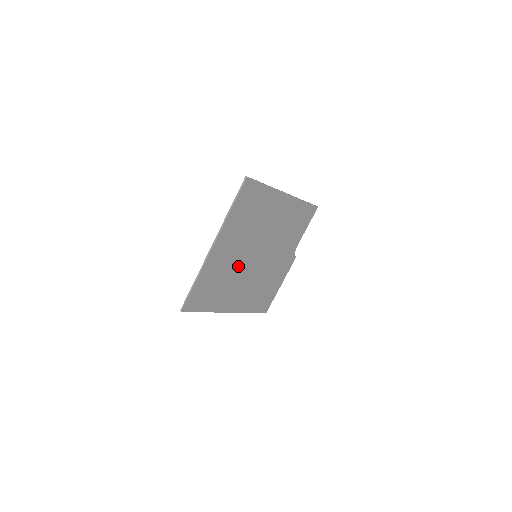
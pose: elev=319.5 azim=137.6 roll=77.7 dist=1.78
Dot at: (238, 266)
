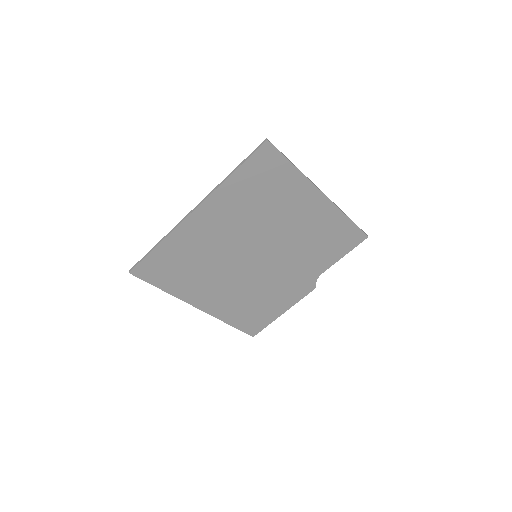
Dot at: (226, 256)
